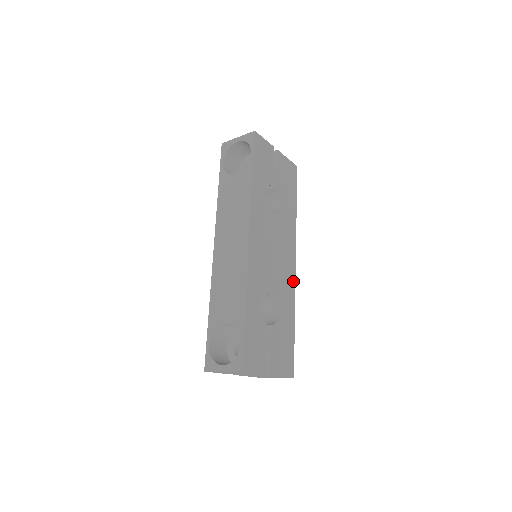
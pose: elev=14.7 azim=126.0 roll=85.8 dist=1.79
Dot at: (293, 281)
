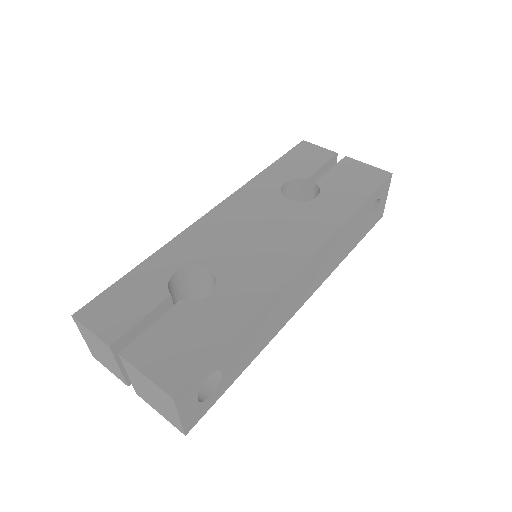
Dot at: (284, 276)
